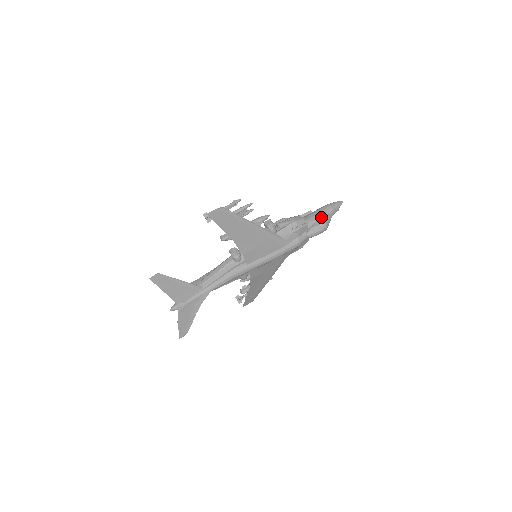
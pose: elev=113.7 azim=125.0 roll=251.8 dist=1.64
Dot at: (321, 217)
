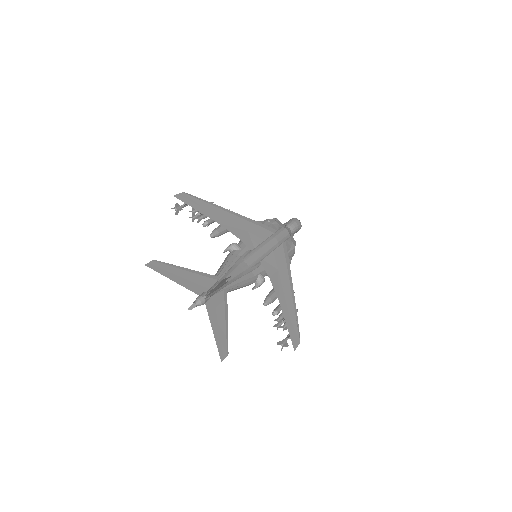
Dot at: occluded
